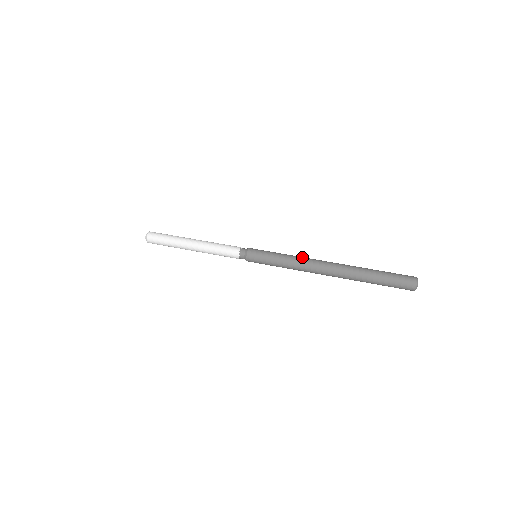
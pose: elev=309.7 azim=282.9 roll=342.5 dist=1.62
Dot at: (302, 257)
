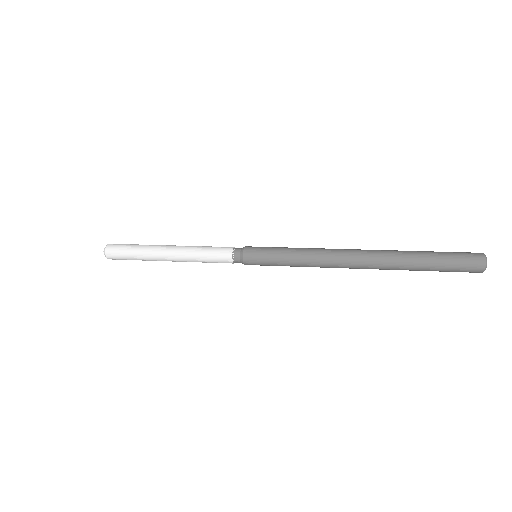
Dot at: (319, 248)
